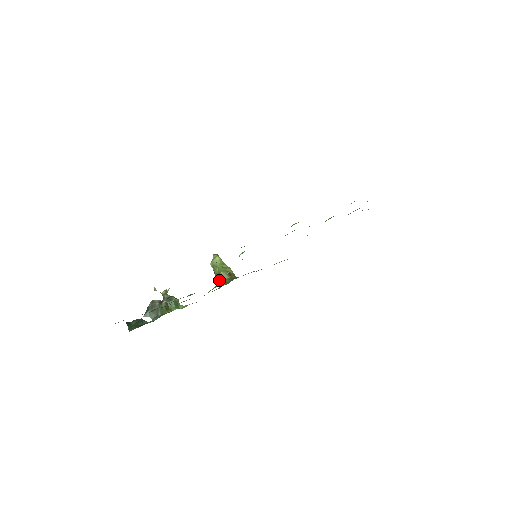
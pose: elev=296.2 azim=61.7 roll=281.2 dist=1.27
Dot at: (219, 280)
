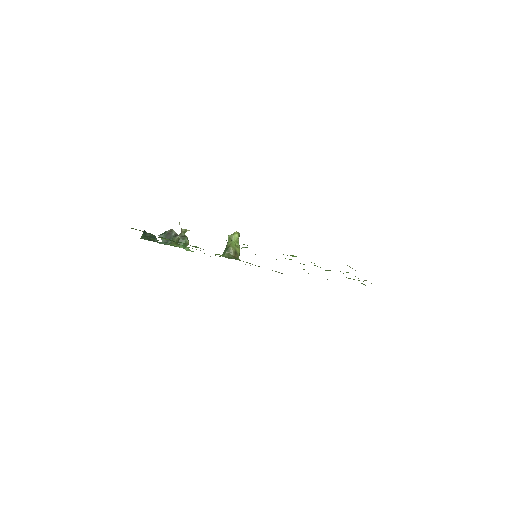
Dot at: (225, 251)
